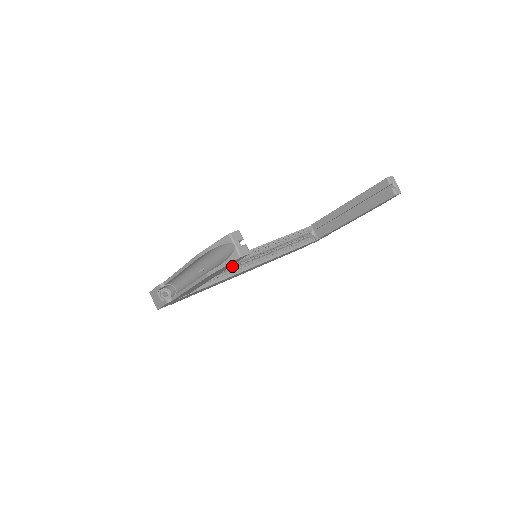
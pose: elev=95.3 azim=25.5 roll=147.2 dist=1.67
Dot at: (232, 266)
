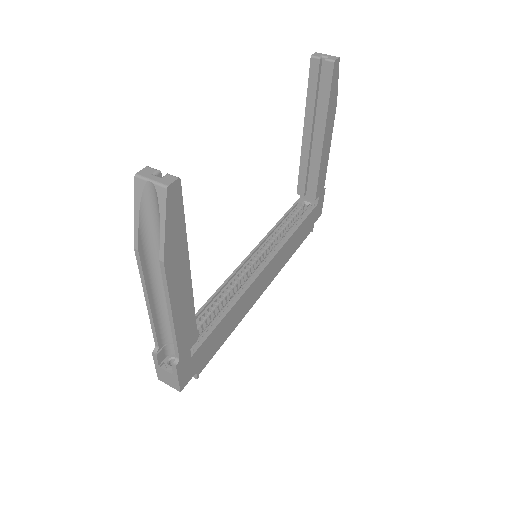
Dot at: (239, 287)
